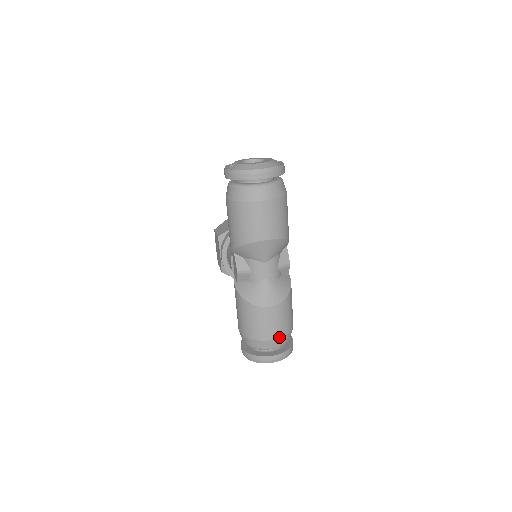
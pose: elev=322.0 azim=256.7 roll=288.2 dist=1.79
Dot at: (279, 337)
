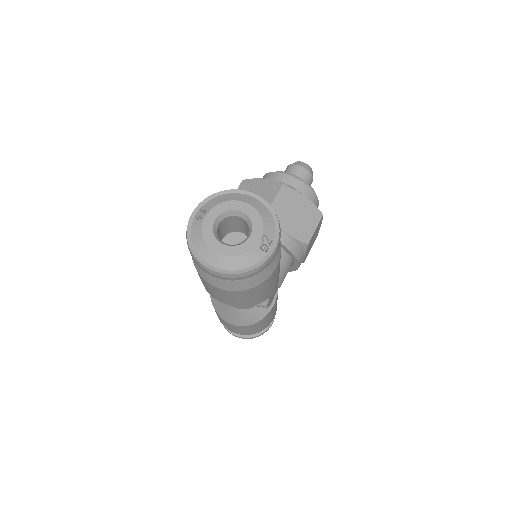
Dot at: occluded
